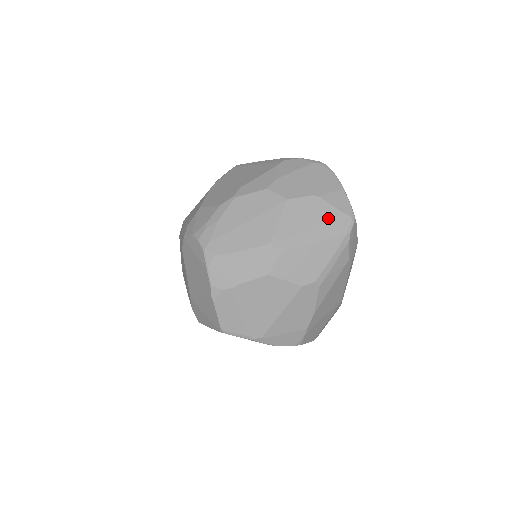
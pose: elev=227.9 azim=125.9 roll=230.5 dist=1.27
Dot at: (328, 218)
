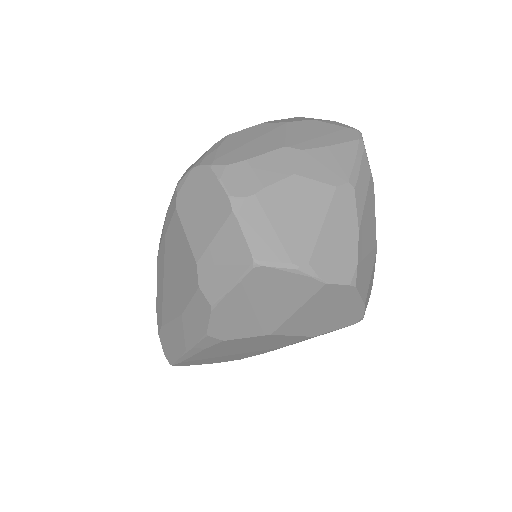
Dot at: (334, 130)
